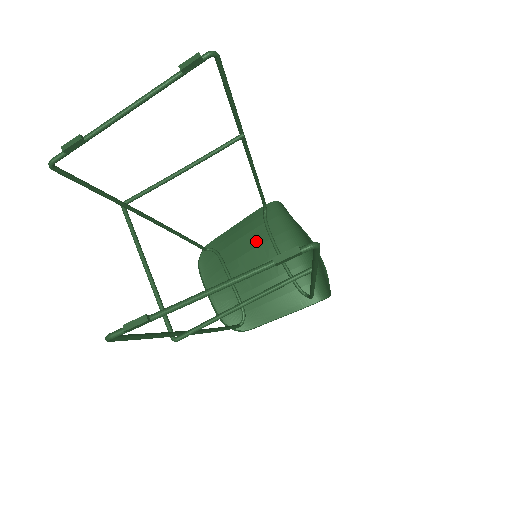
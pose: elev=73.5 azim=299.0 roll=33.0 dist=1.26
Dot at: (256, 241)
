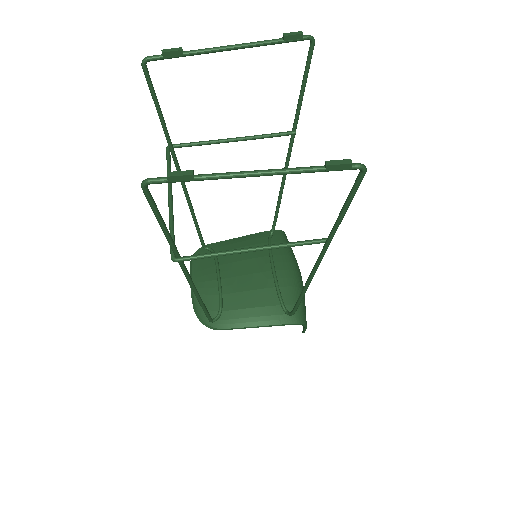
Dot at: (255, 254)
